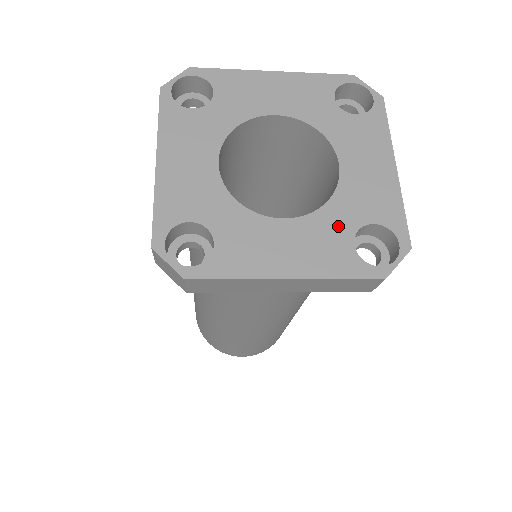
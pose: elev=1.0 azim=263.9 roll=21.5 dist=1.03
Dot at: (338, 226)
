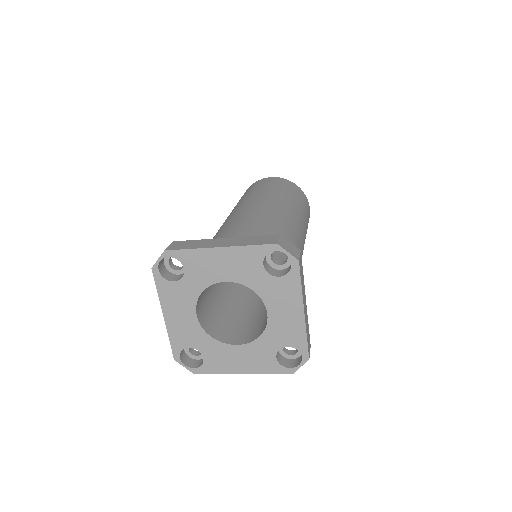
Dot at: (267, 348)
